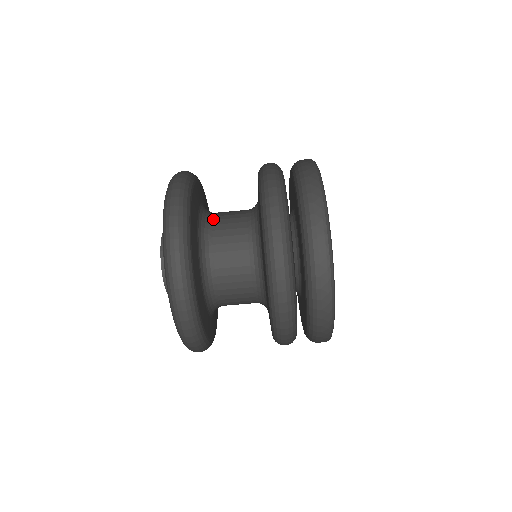
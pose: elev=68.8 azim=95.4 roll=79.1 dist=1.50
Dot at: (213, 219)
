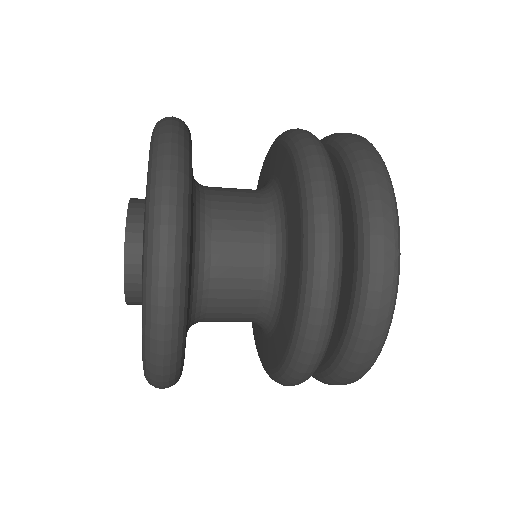
Dot at: (212, 239)
